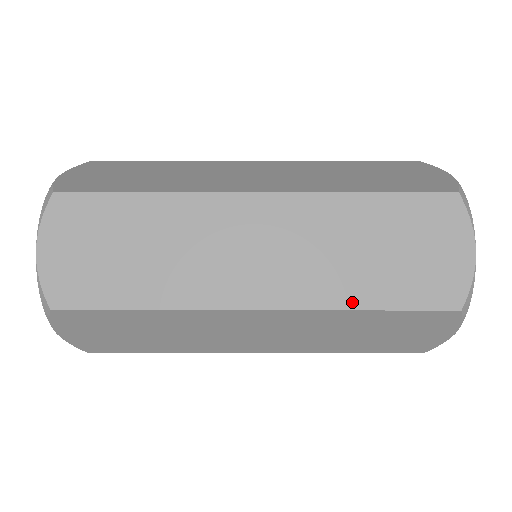
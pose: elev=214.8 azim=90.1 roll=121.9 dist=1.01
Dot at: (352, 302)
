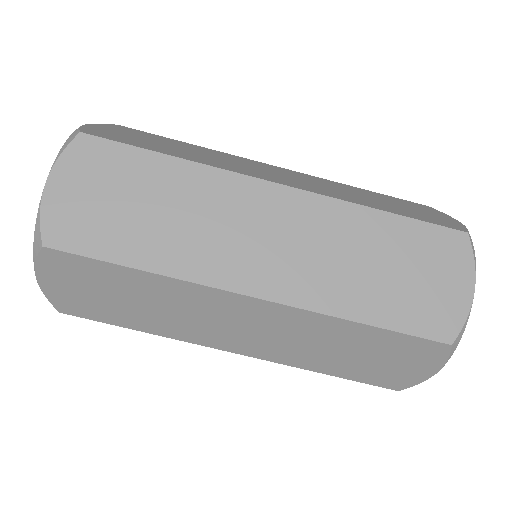
Dot at: (367, 205)
